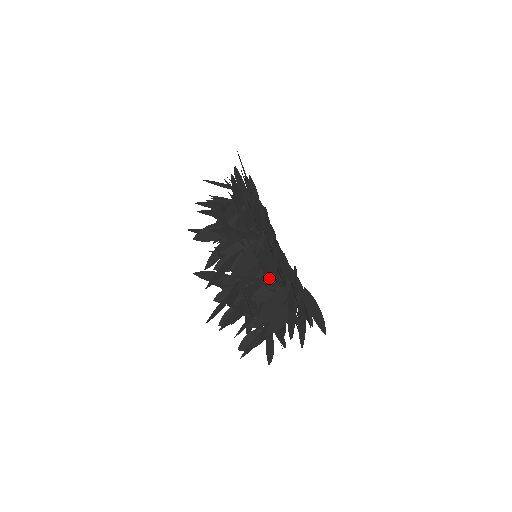
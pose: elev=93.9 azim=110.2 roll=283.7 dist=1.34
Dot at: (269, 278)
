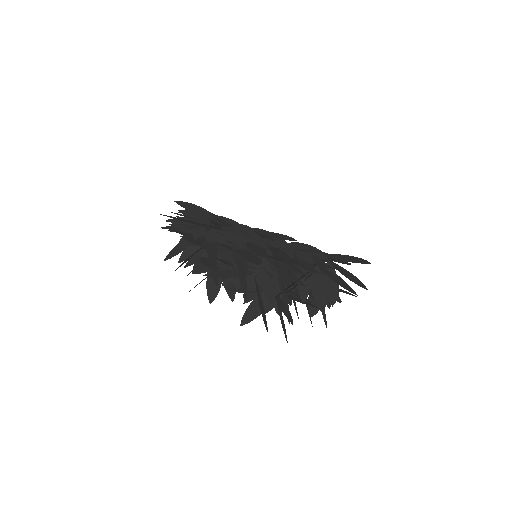
Dot at: (291, 270)
